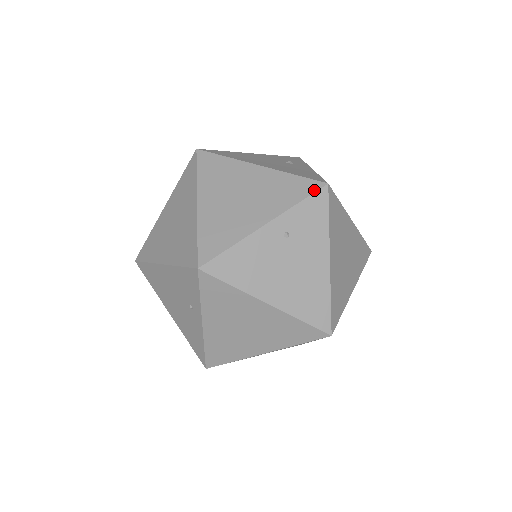
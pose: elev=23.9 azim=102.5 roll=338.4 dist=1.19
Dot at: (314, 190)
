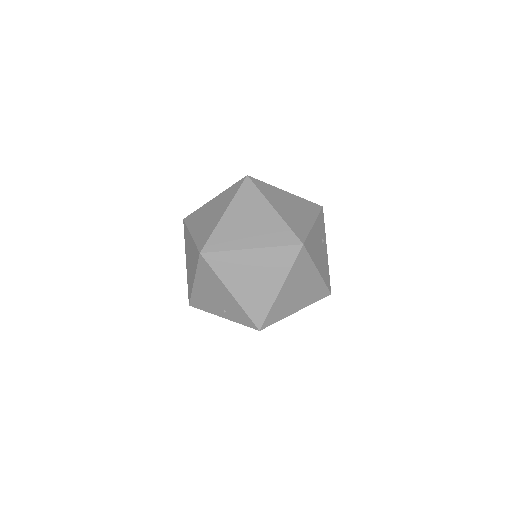
Dot at: occluded
